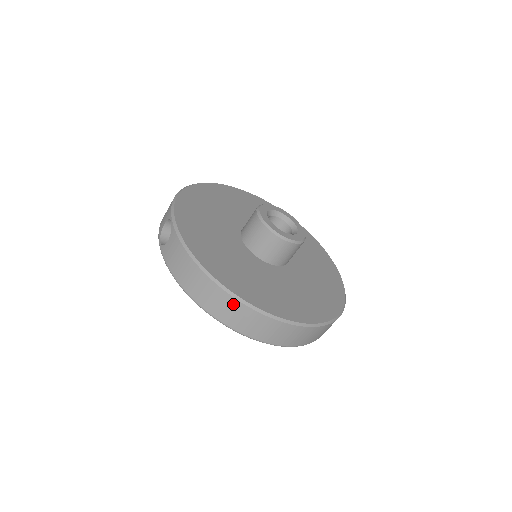
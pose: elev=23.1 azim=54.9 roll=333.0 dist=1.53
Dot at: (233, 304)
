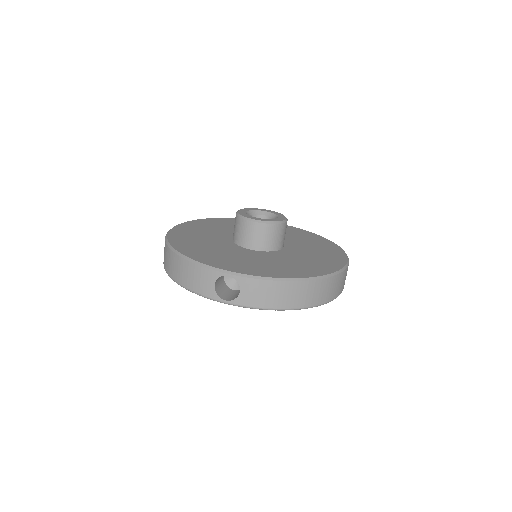
Dot at: (326, 283)
